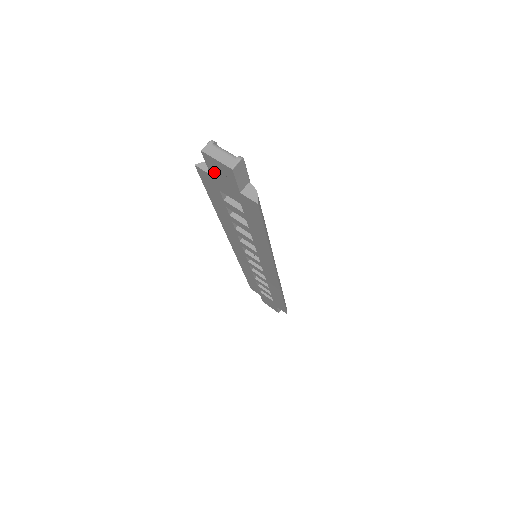
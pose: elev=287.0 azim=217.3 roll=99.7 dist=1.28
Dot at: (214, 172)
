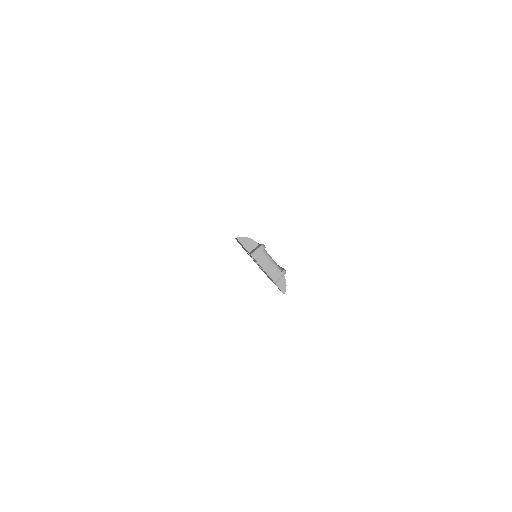
Dot at: (254, 259)
